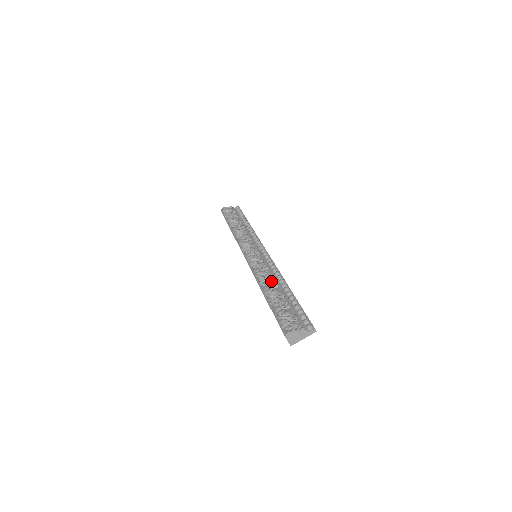
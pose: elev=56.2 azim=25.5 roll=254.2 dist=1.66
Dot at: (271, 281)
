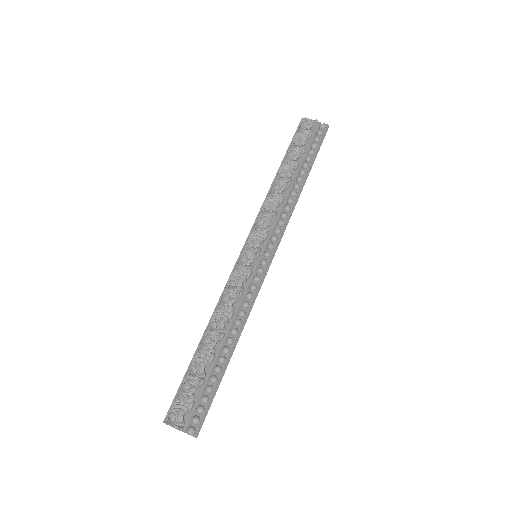
Dot at: (221, 326)
